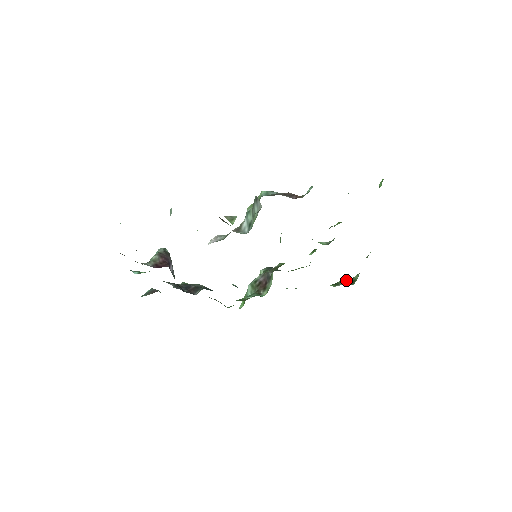
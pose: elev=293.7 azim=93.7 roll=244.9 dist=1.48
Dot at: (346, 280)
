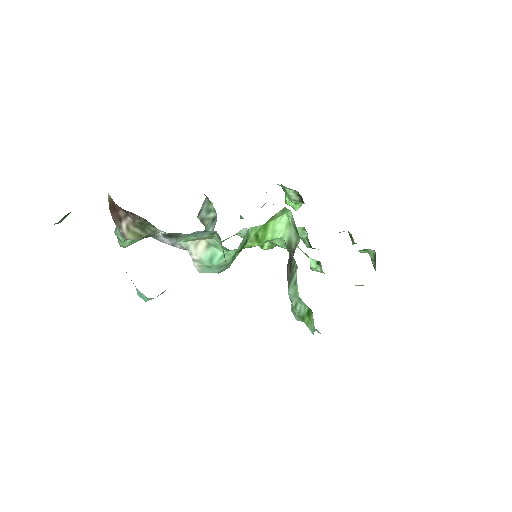
Dot at: occluded
